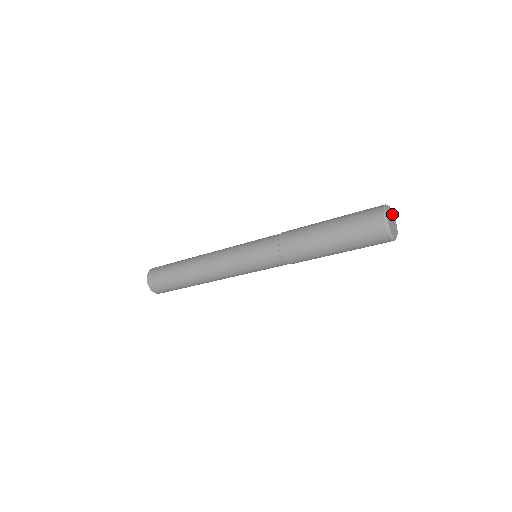
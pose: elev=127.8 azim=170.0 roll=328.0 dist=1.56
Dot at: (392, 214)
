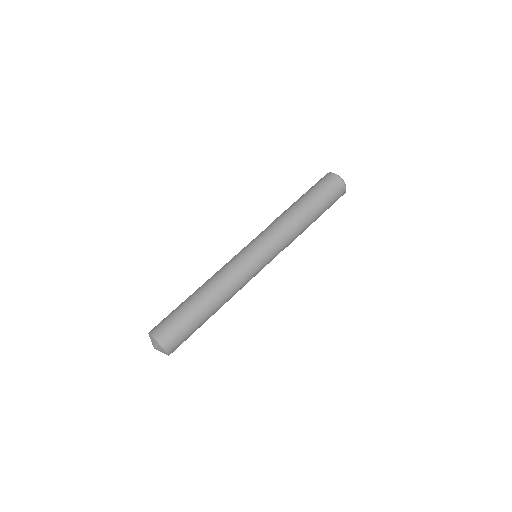
Dot at: occluded
